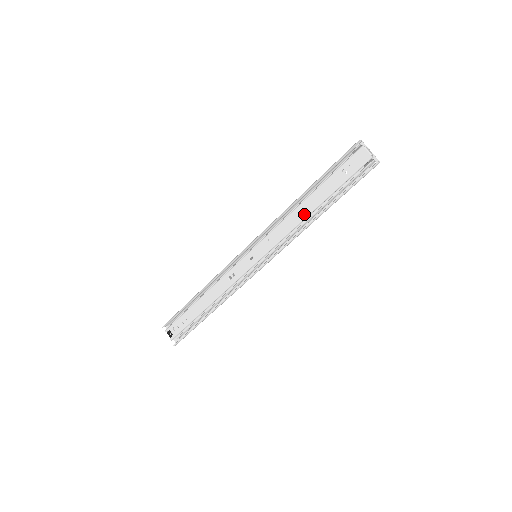
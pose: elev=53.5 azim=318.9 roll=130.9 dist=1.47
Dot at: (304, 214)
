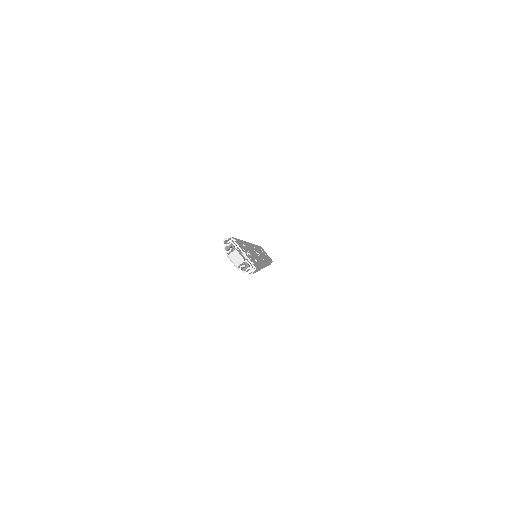
Dot at: occluded
